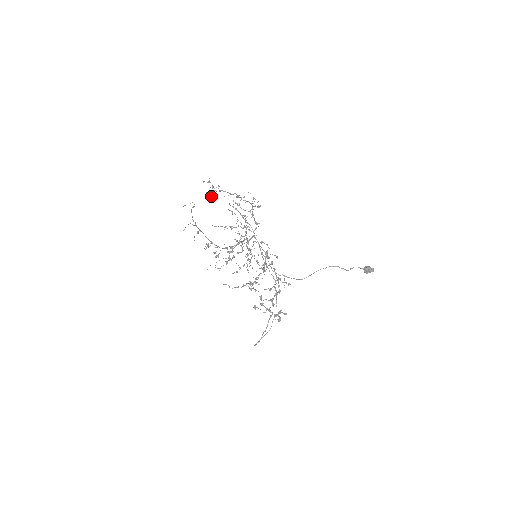
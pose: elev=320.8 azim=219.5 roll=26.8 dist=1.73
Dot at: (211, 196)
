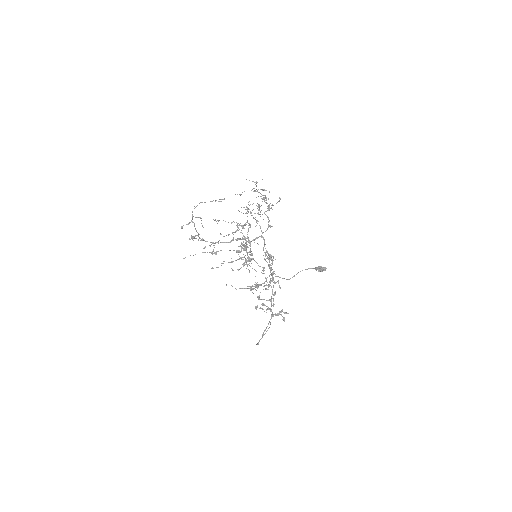
Dot at: occluded
